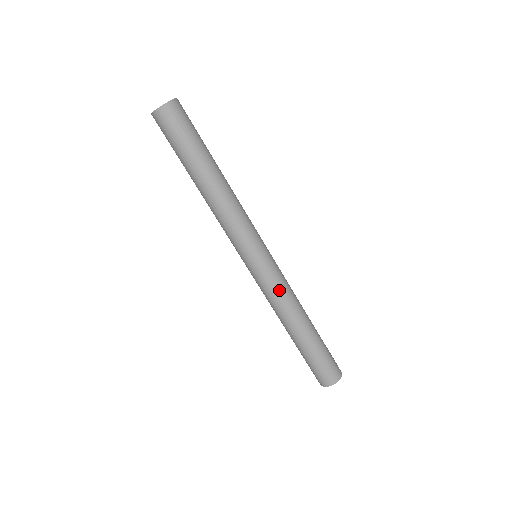
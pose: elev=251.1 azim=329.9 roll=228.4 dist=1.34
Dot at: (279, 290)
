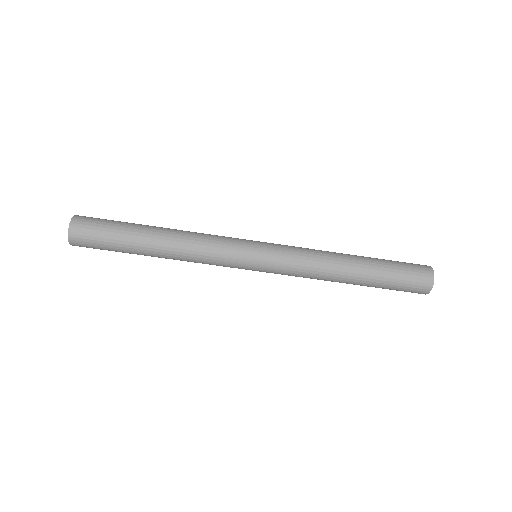
Dot at: (301, 251)
